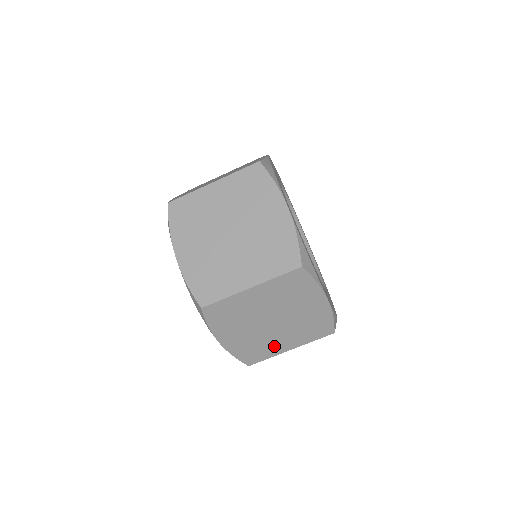
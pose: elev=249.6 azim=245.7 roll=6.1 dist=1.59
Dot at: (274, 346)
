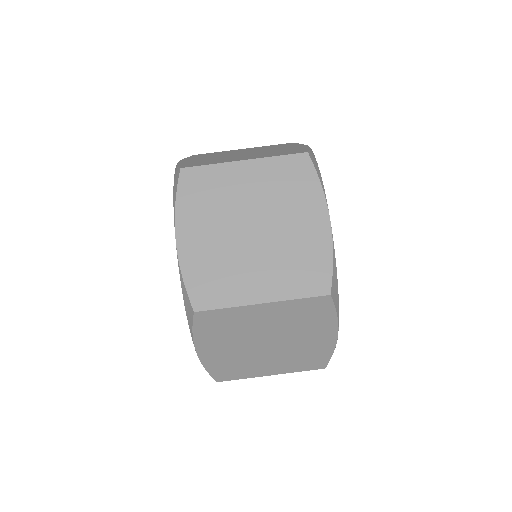
Dot at: (255, 368)
